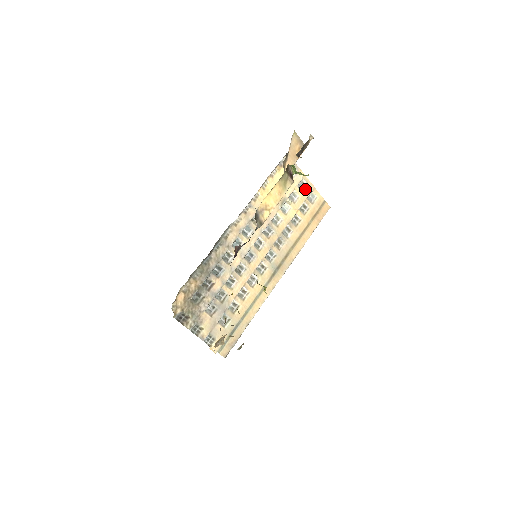
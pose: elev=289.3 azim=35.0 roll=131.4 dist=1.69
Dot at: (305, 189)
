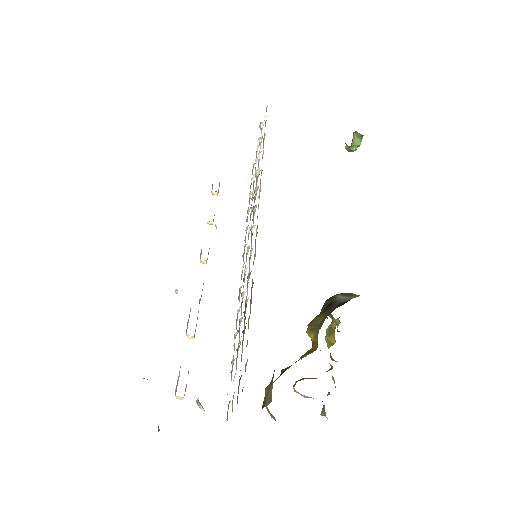
Dot at: occluded
